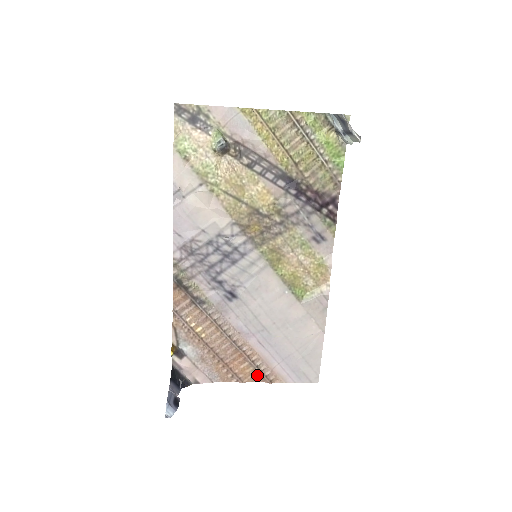
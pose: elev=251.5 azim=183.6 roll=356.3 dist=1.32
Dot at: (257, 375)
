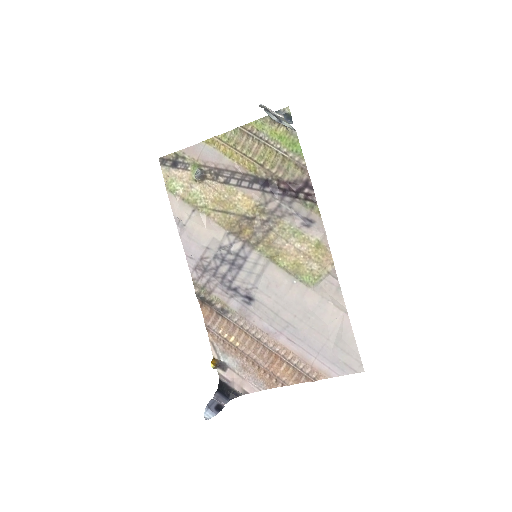
Dot at: (299, 375)
